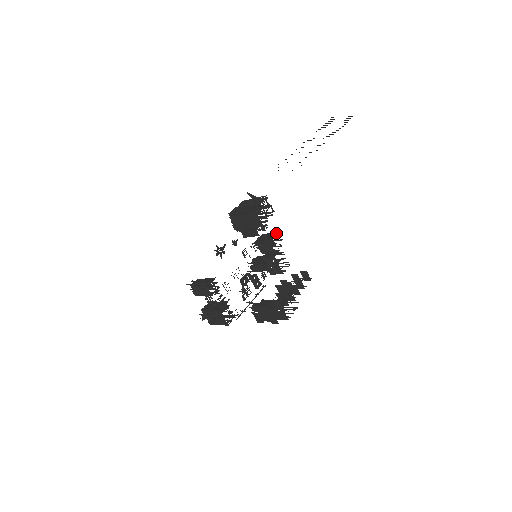
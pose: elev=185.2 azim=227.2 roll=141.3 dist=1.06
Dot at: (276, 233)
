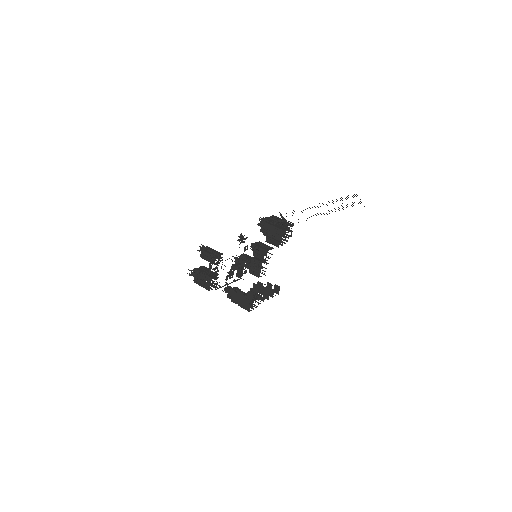
Dot at: (271, 247)
